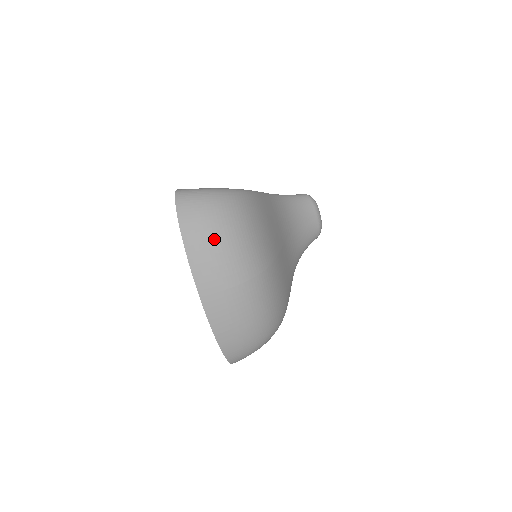
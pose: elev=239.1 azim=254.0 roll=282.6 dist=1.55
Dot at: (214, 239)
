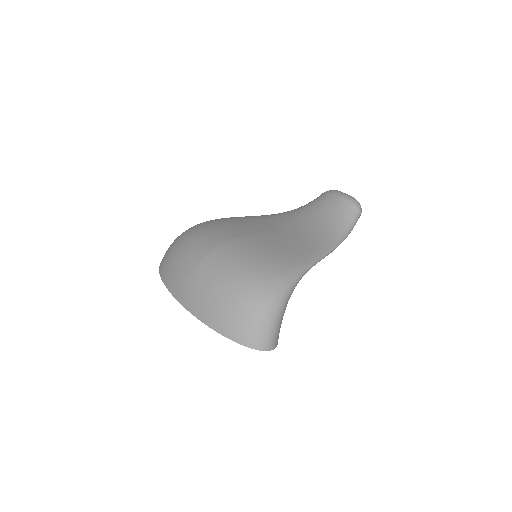
Dot at: (172, 257)
